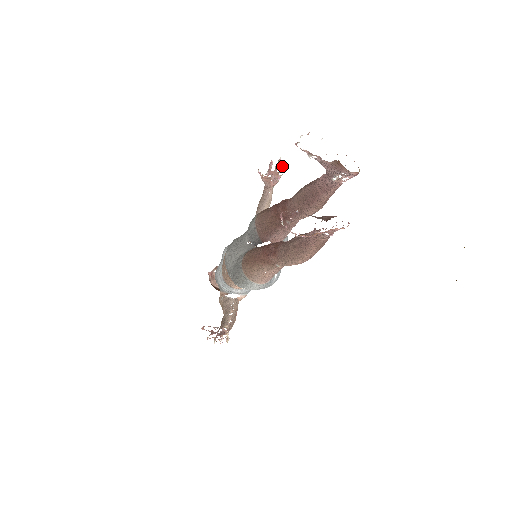
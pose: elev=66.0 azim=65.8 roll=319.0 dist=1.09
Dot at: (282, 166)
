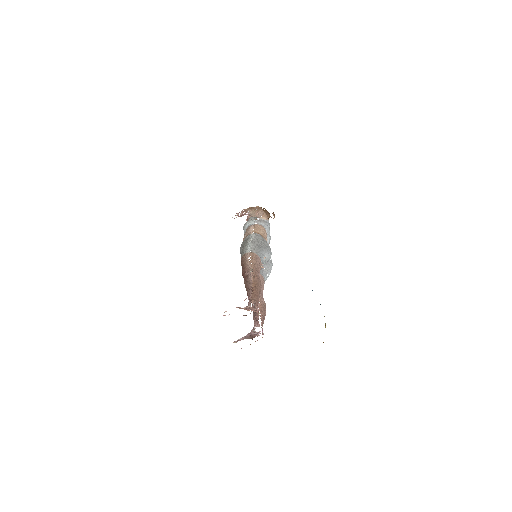
Dot at: (244, 213)
